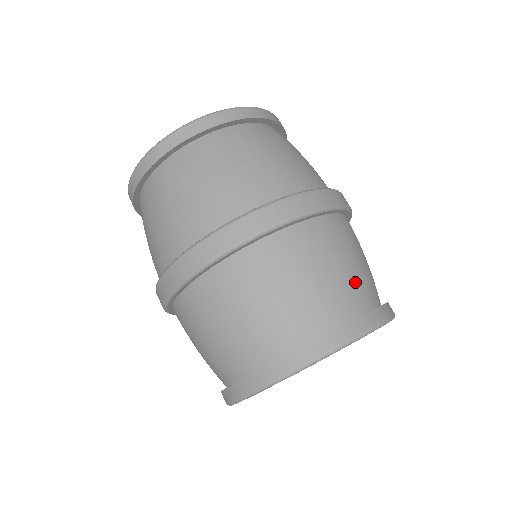
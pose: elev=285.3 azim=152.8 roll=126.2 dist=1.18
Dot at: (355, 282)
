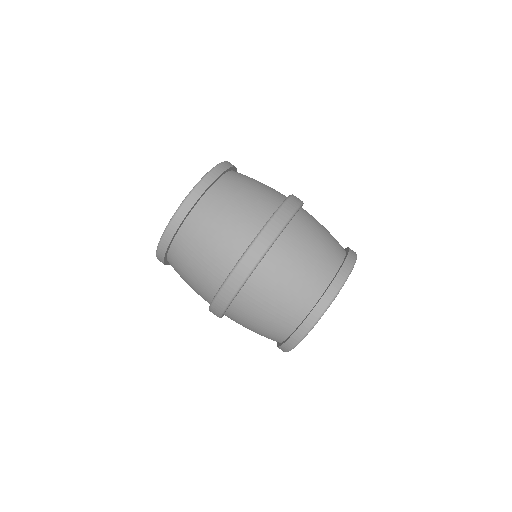
Dot at: (325, 255)
